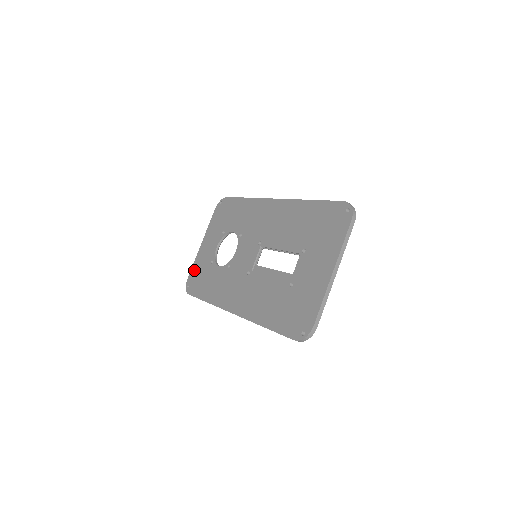
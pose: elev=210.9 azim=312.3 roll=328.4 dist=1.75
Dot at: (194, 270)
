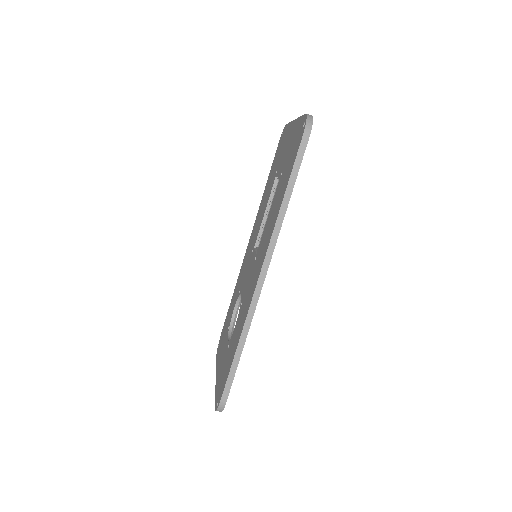
Dot at: (217, 389)
